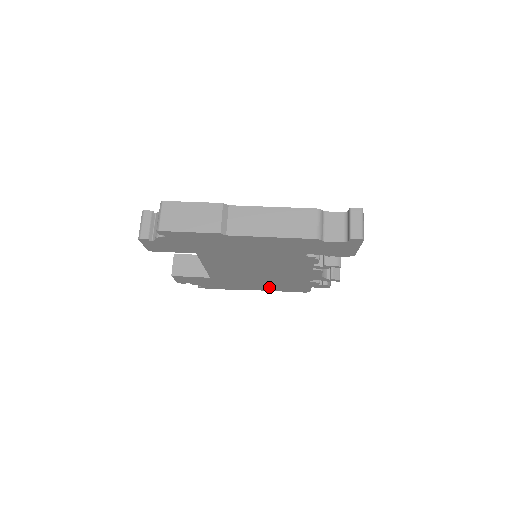
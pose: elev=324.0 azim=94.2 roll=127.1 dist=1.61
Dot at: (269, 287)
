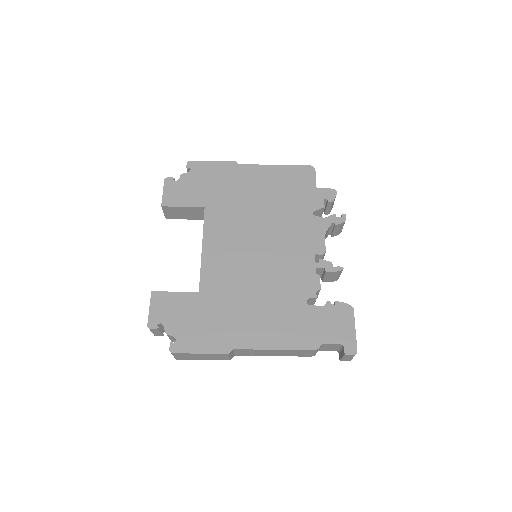
Dot at: occluded
